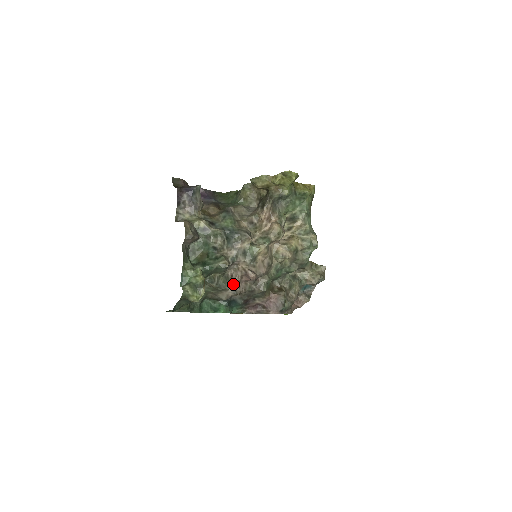
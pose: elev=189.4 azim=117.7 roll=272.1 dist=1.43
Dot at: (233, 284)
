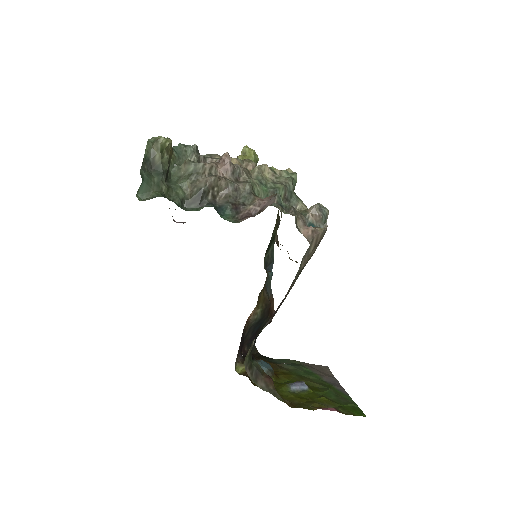
Dot at: (207, 164)
